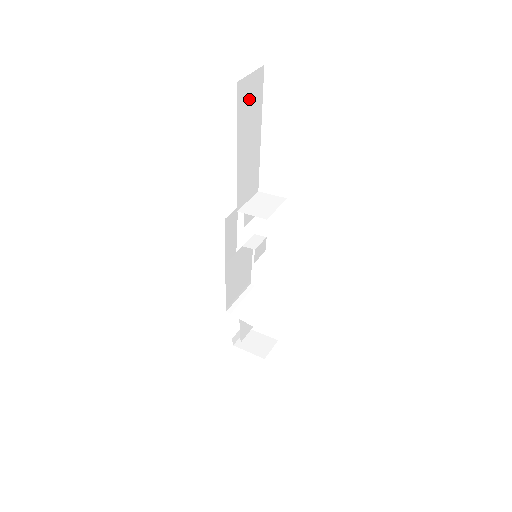
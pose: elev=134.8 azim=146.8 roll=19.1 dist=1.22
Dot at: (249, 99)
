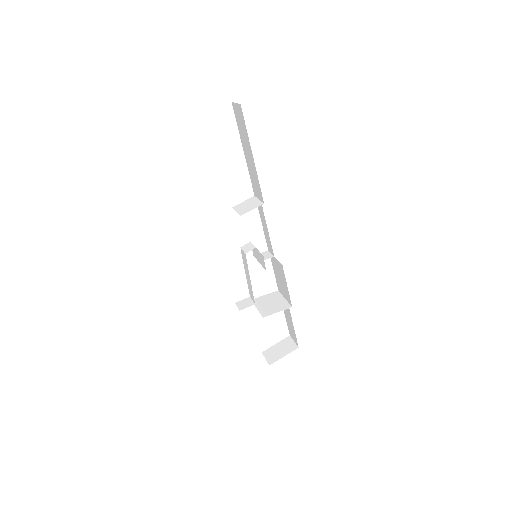
Dot at: occluded
